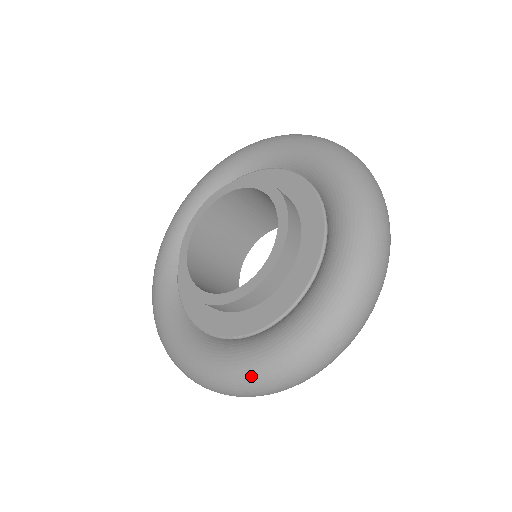
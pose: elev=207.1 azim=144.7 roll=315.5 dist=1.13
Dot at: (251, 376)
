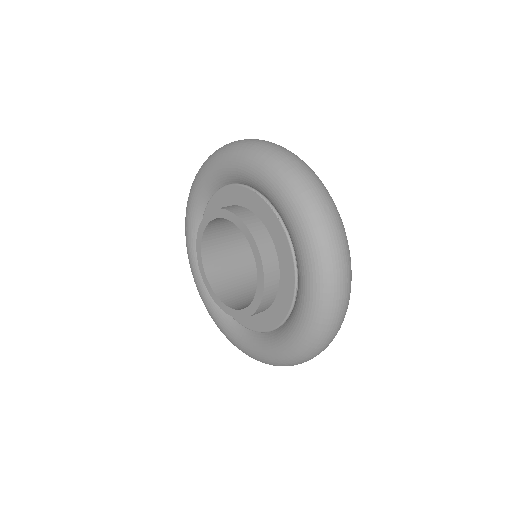
Dot at: (233, 344)
